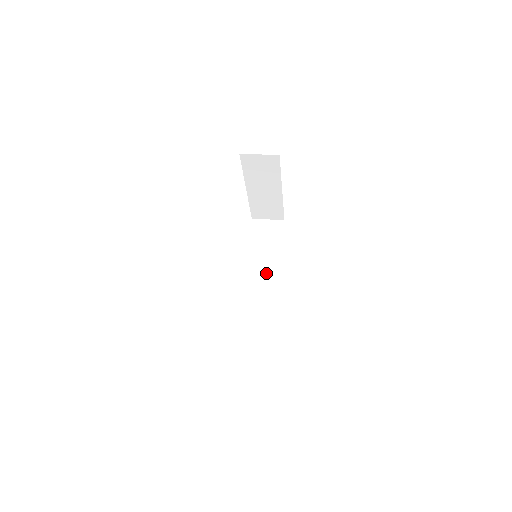
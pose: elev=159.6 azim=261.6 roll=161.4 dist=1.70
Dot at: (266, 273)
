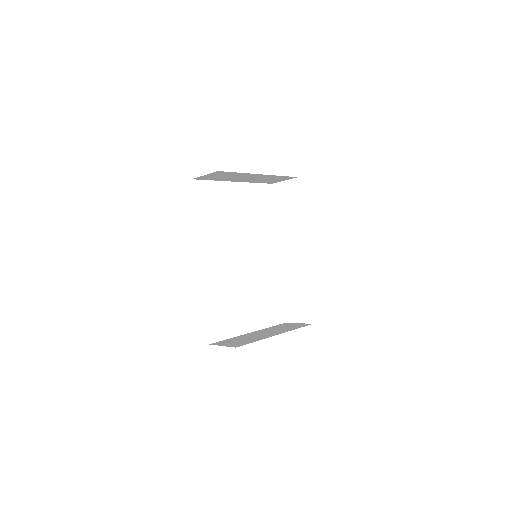
Dot at: (294, 243)
